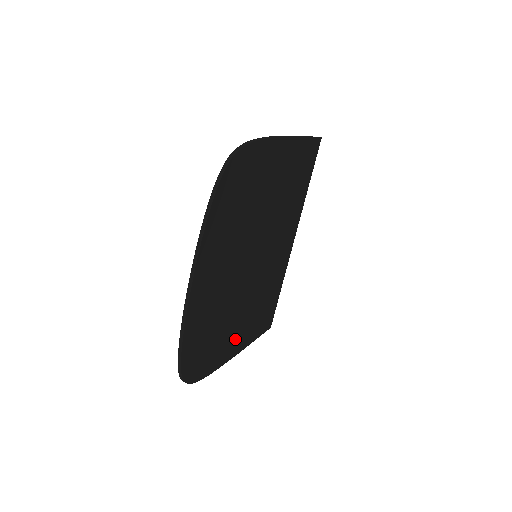
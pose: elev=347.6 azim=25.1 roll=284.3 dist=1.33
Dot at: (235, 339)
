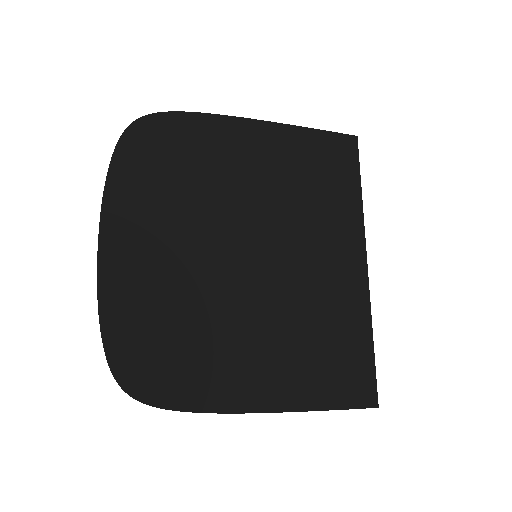
Dot at: (254, 378)
